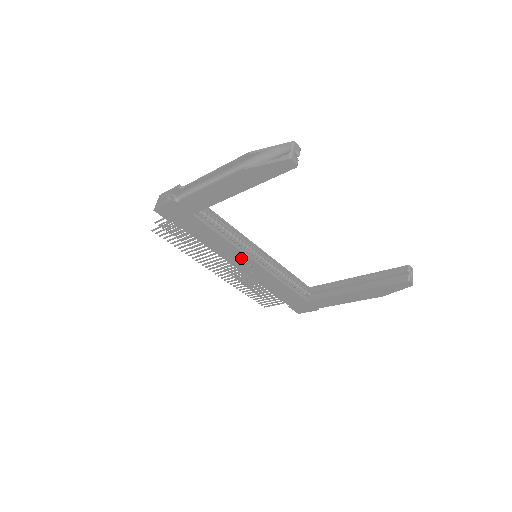
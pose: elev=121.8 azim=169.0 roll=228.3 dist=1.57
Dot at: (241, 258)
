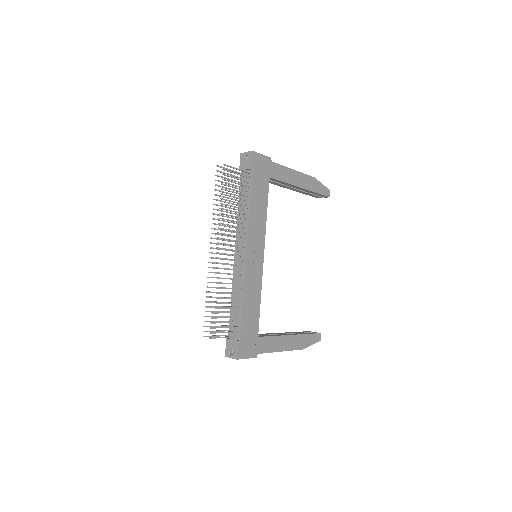
Dot at: (258, 244)
